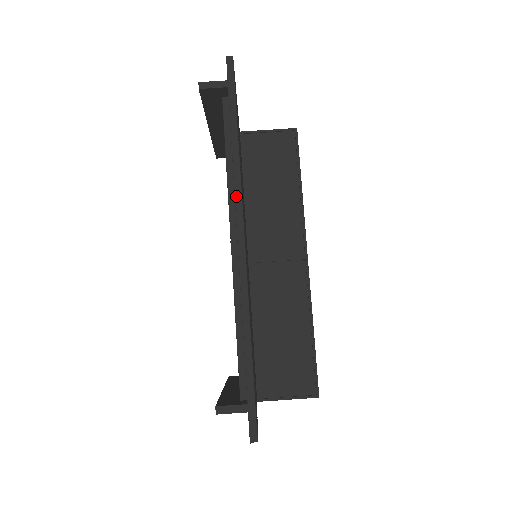
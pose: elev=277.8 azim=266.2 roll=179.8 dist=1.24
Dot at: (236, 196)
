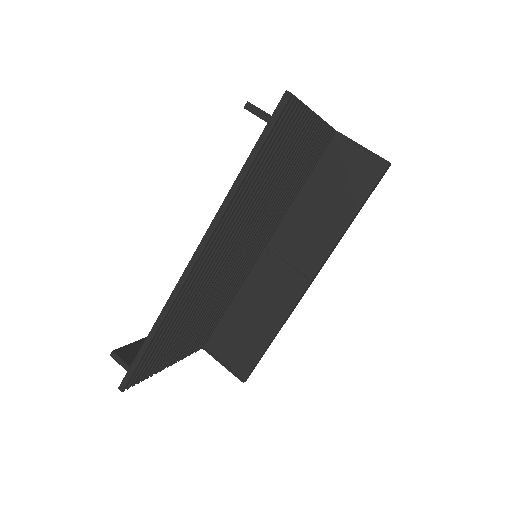
Dot at: (212, 224)
